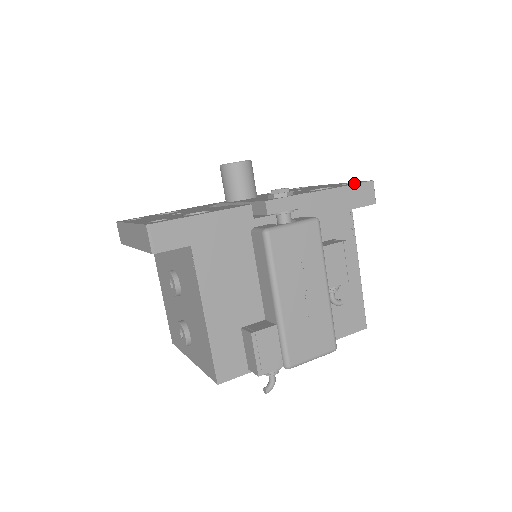
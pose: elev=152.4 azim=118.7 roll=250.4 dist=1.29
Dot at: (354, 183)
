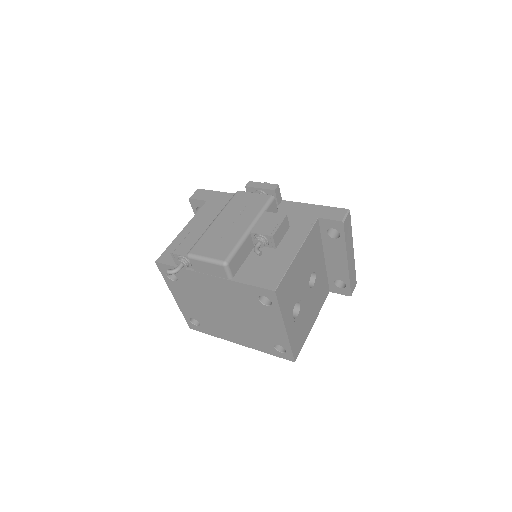
Dot at: occluded
